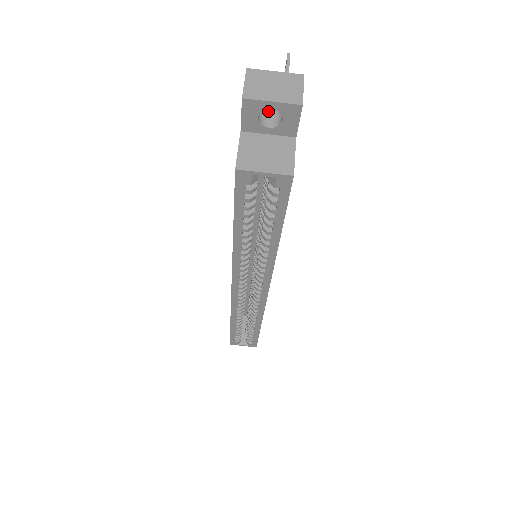
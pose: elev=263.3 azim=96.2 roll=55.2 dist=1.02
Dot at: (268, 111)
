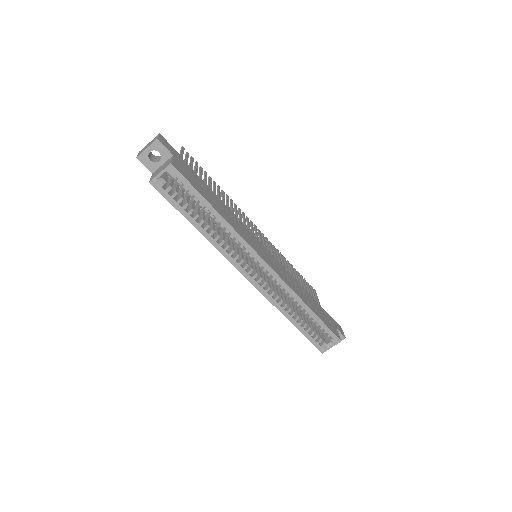
Dot at: (159, 159)
